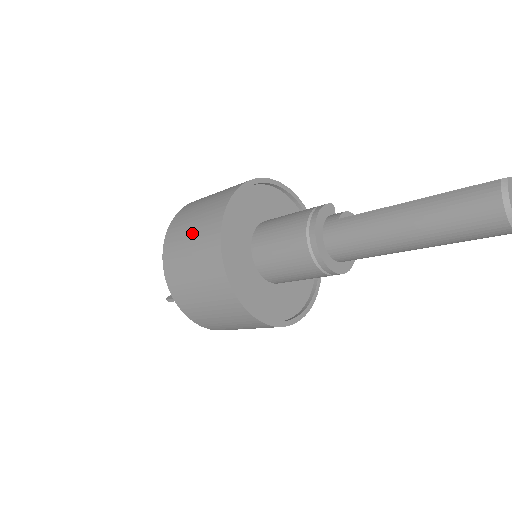
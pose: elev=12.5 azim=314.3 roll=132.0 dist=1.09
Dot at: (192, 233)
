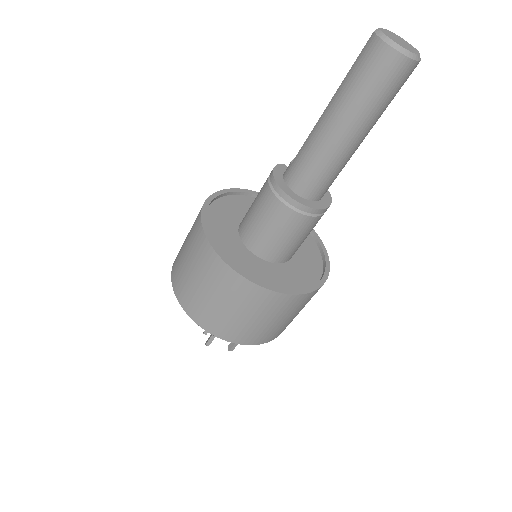
Dot at: (188, 260)
